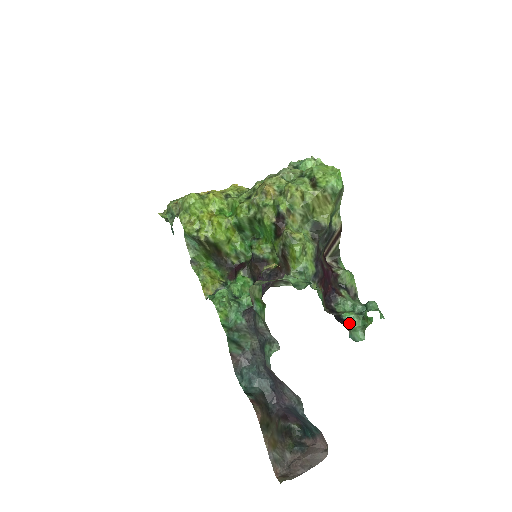
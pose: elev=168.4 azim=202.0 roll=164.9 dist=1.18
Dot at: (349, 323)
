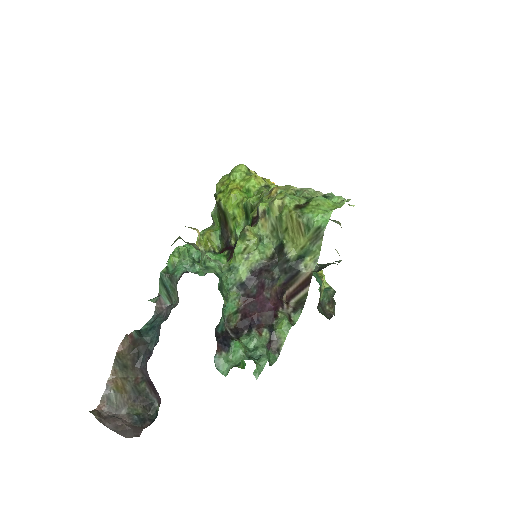
Dot at: (229, 350)
